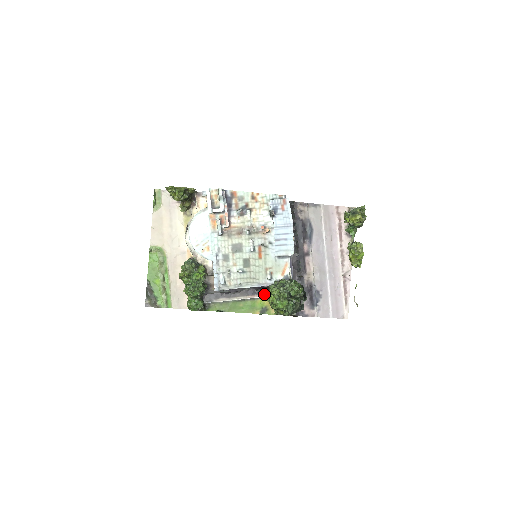
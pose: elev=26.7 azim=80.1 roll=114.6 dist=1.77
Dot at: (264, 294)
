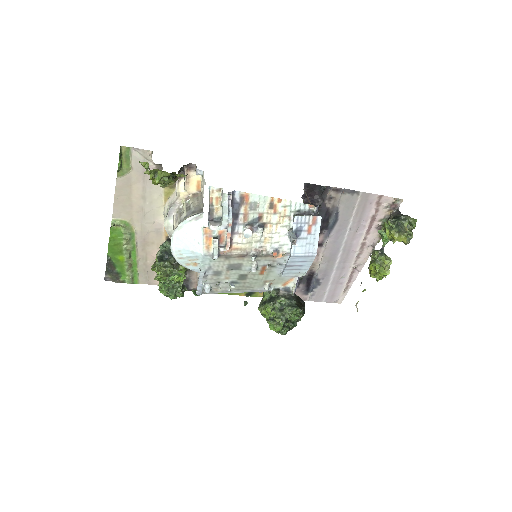
Dot at: occluded
